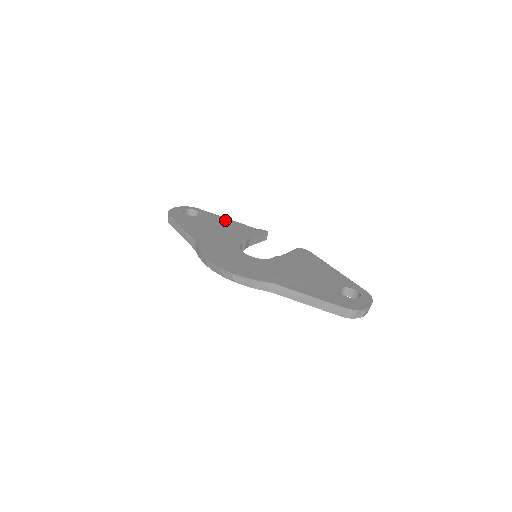
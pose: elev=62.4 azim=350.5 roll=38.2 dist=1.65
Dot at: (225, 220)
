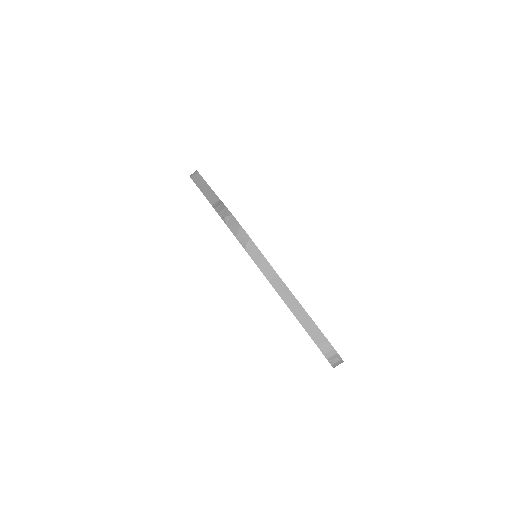
Dot at: occluded
